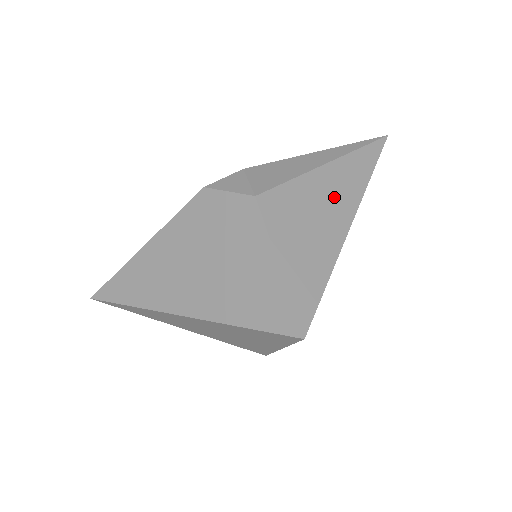
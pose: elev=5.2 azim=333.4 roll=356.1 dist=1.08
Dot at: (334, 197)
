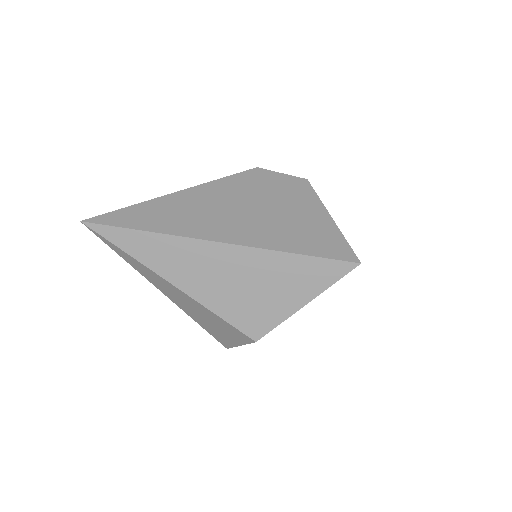
Dot at: occluded
